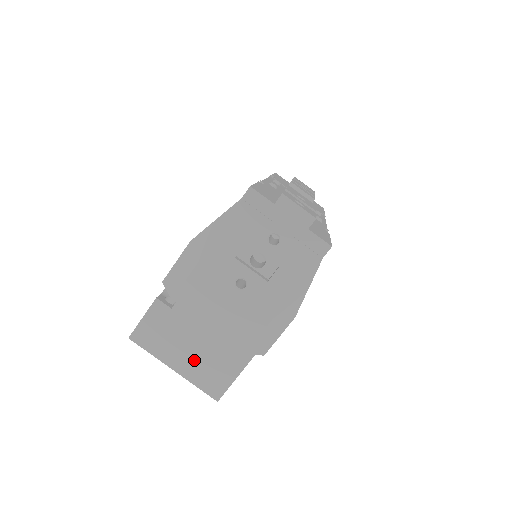
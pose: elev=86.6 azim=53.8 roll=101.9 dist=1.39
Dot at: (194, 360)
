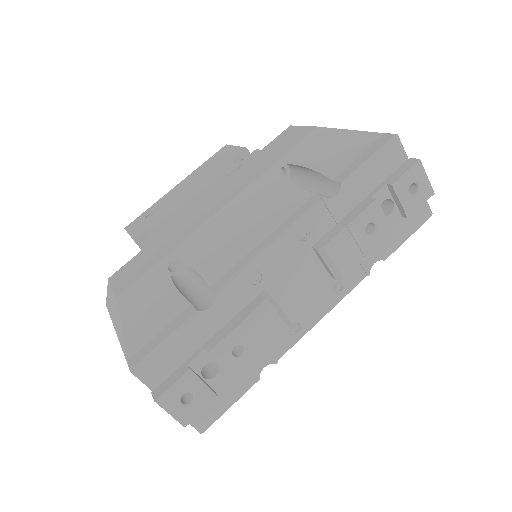
Dot at: occluded
